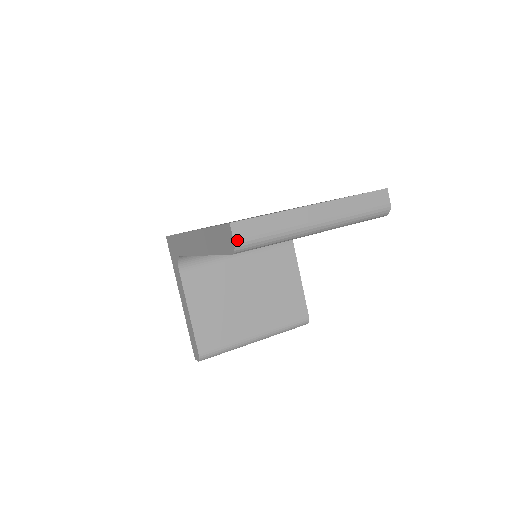
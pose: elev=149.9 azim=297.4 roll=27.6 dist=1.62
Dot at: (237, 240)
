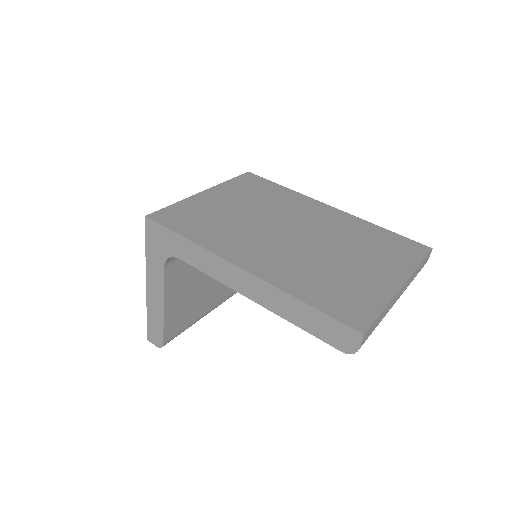
Dot at: (360, 347)
